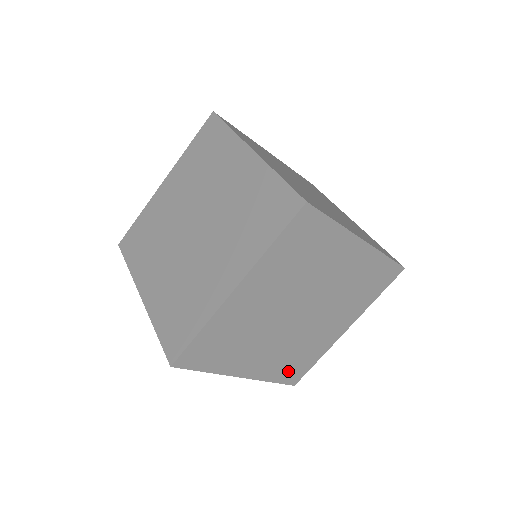
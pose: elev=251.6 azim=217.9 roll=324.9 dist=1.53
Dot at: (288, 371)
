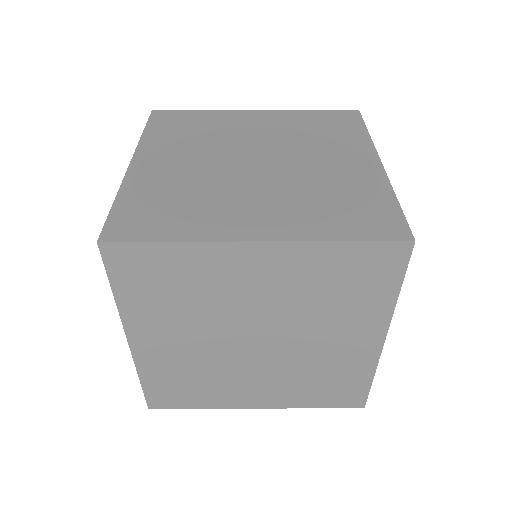
Dot at: (166, 387)
